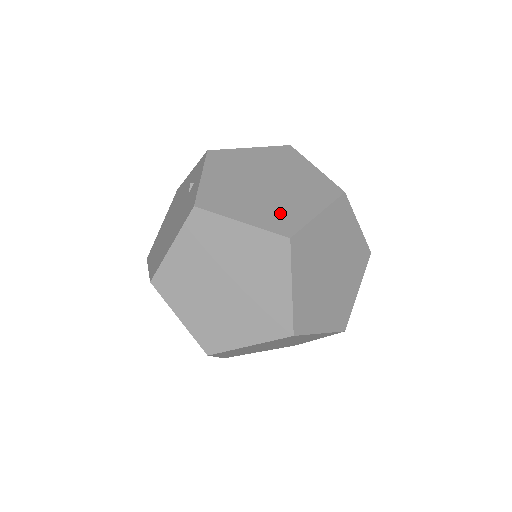
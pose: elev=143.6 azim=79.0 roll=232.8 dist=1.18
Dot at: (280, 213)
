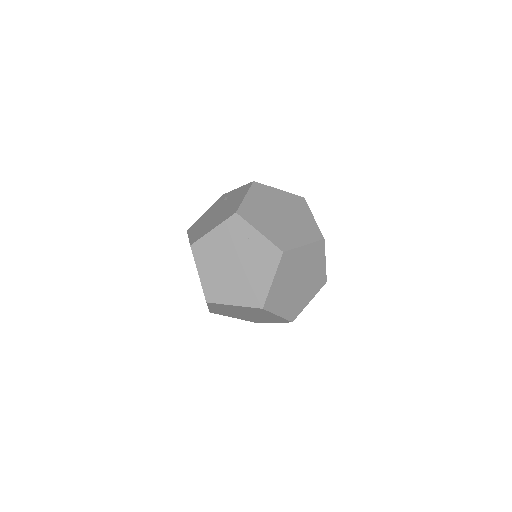
Dot at: occluded
